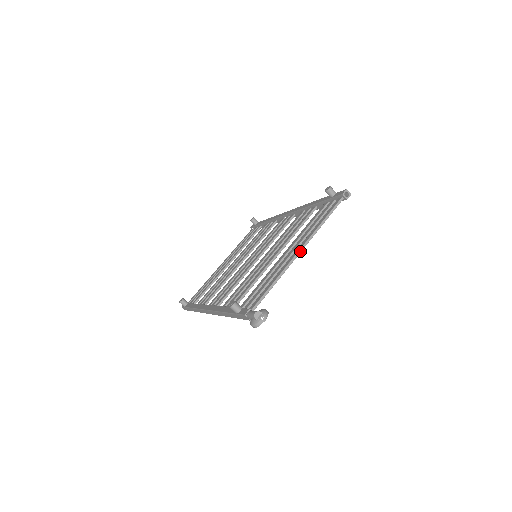
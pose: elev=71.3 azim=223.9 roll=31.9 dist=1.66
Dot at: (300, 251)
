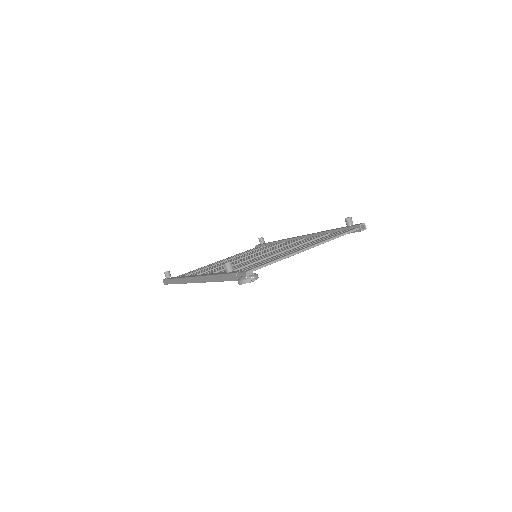
Dot at: (305, 249)
